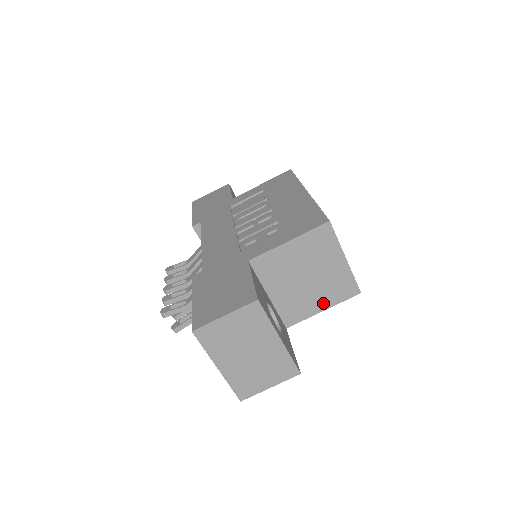
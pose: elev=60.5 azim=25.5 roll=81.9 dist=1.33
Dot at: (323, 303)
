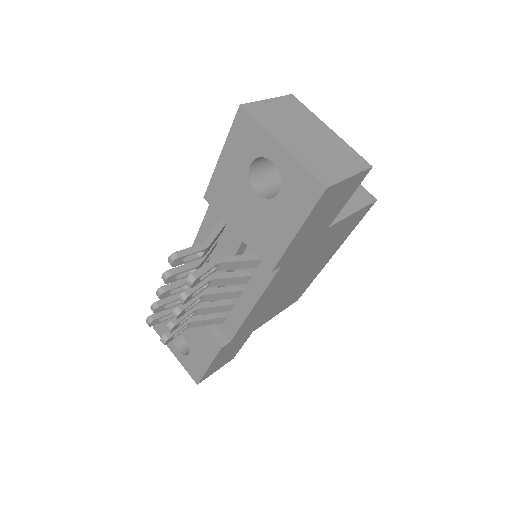
Dot at: (349, 205)
